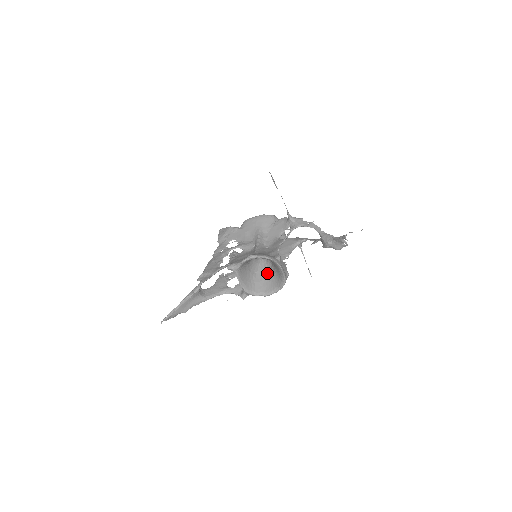
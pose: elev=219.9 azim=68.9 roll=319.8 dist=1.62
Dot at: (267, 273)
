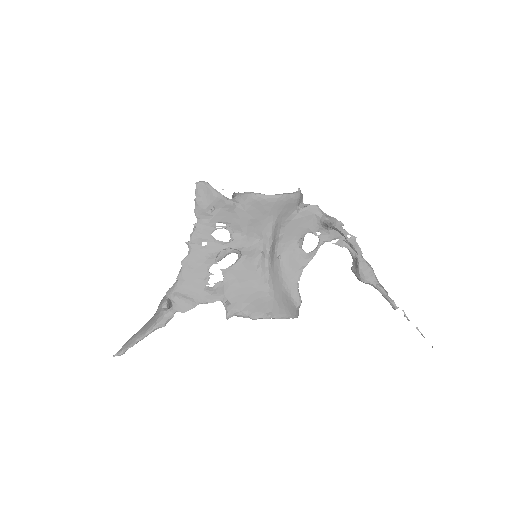
Dot at: occluded
